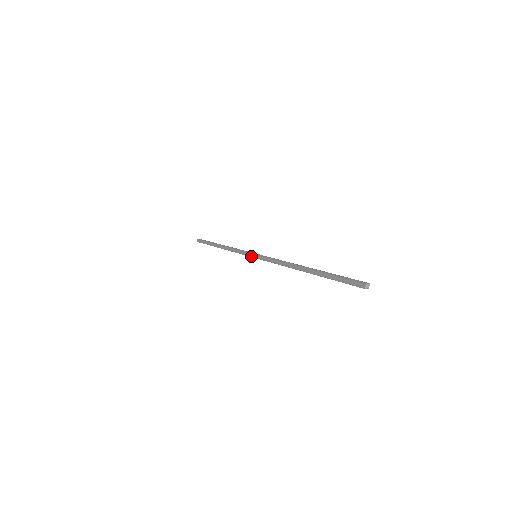
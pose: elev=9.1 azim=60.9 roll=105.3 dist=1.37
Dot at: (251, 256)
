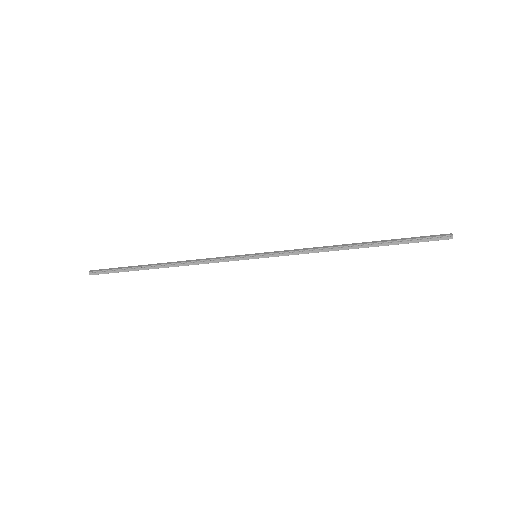
Dot at: (248, 255)
